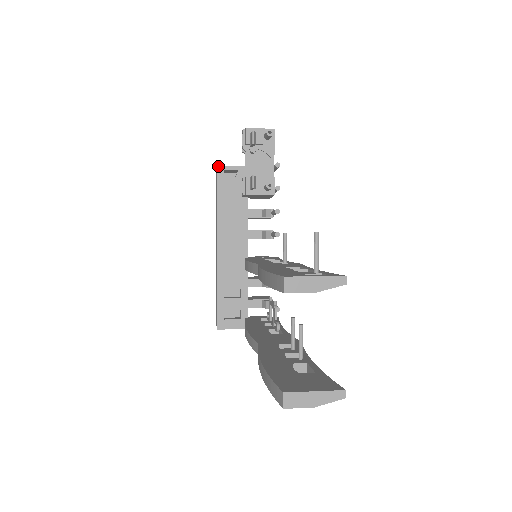
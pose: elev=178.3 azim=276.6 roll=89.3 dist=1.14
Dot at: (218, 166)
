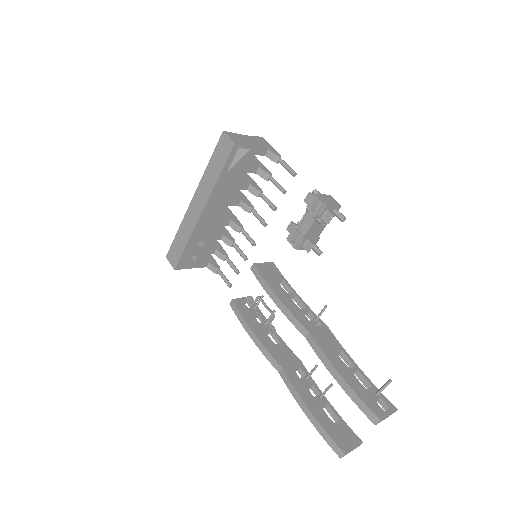
Dot at: (236, 143)
